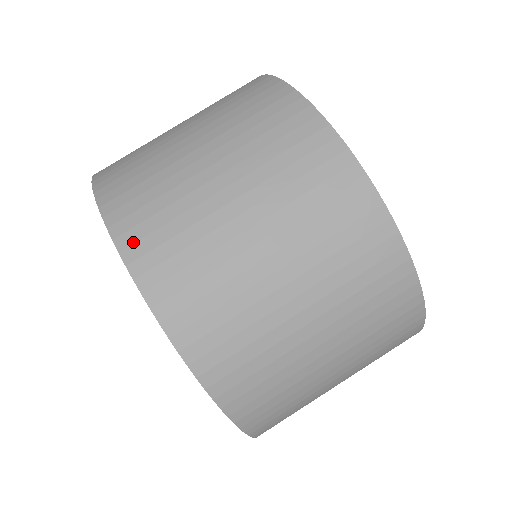
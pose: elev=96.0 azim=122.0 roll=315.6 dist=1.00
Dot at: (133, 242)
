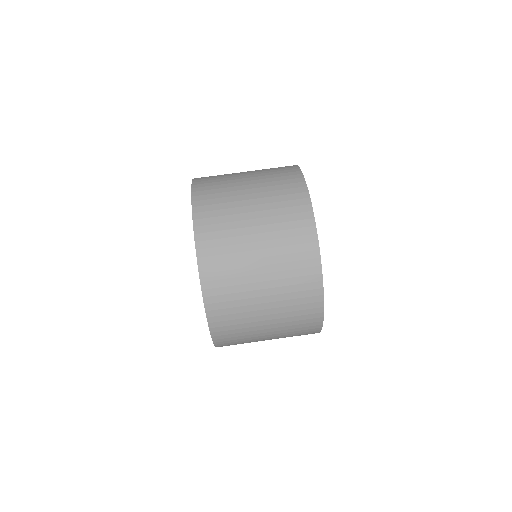
Dot at: (201, 218)
